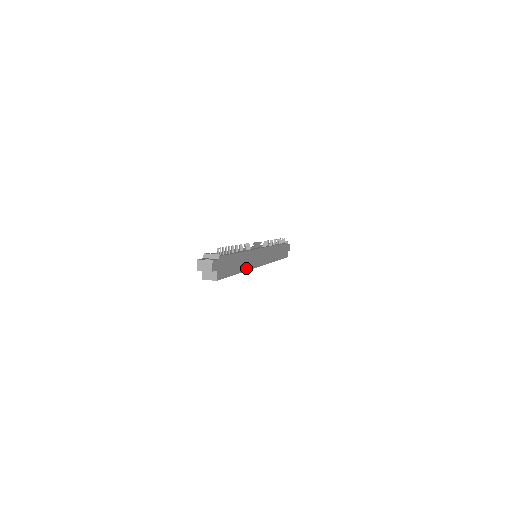
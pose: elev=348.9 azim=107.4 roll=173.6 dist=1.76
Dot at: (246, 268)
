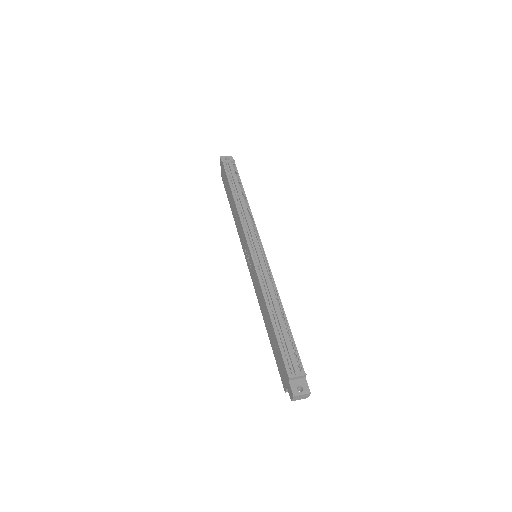
Dot at: occluded
